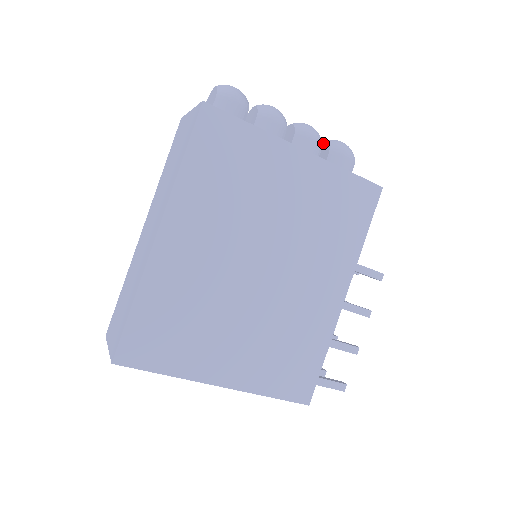
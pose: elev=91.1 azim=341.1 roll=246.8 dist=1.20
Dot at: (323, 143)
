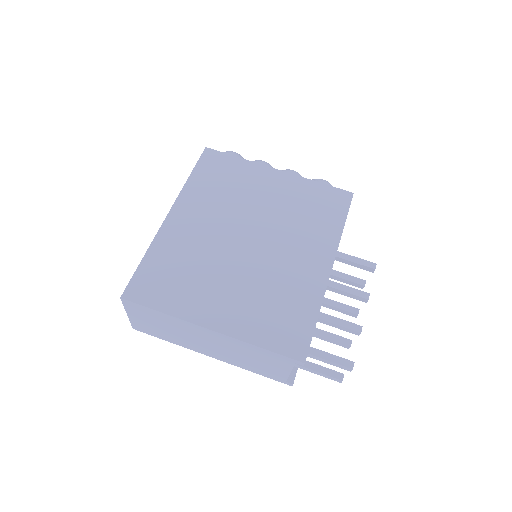
Dot at: occluded
